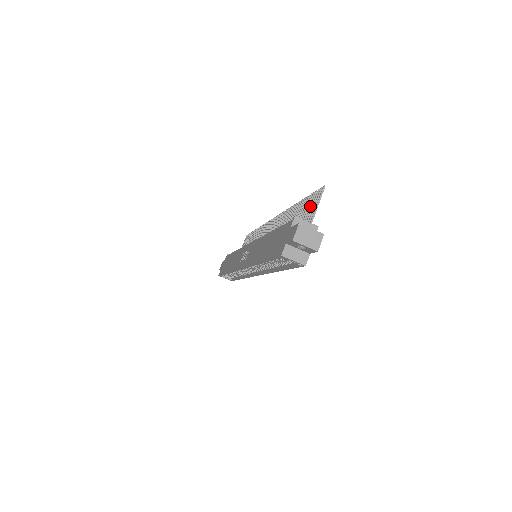
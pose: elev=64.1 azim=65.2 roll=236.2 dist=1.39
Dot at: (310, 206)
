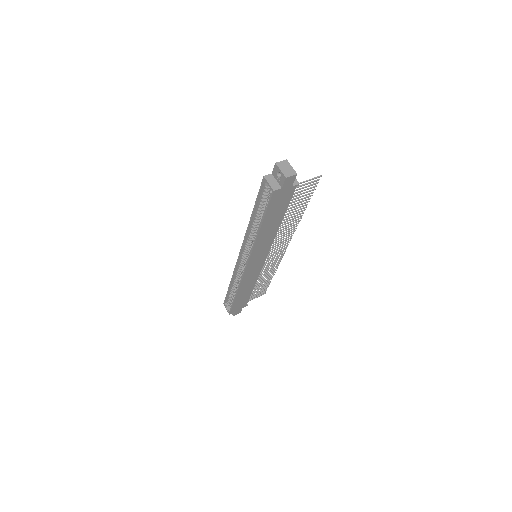
Dot at: (306, 189)
